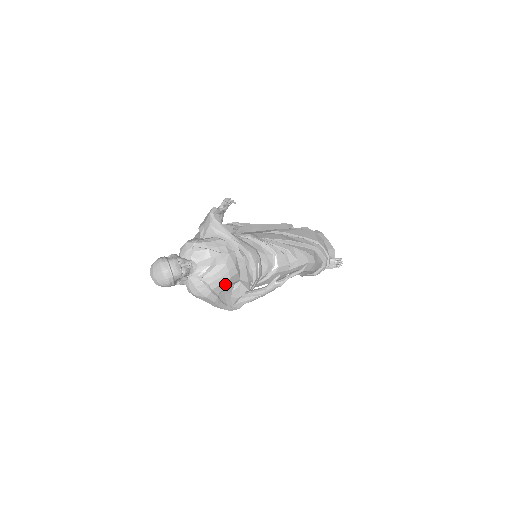
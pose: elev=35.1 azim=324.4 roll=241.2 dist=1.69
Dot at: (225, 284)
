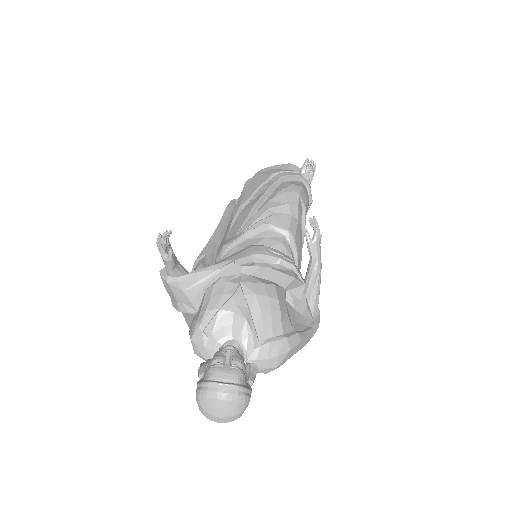
Dot at: (283, 312)
